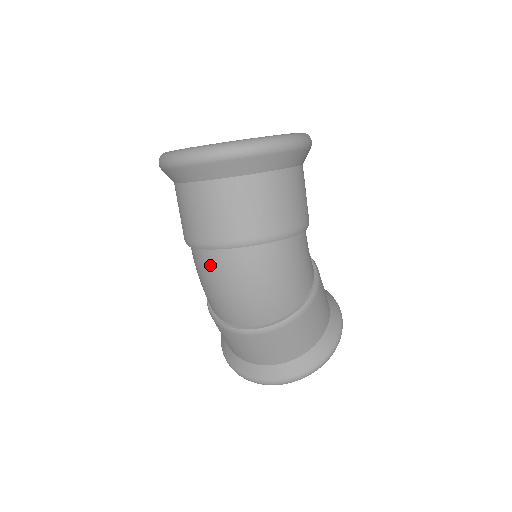
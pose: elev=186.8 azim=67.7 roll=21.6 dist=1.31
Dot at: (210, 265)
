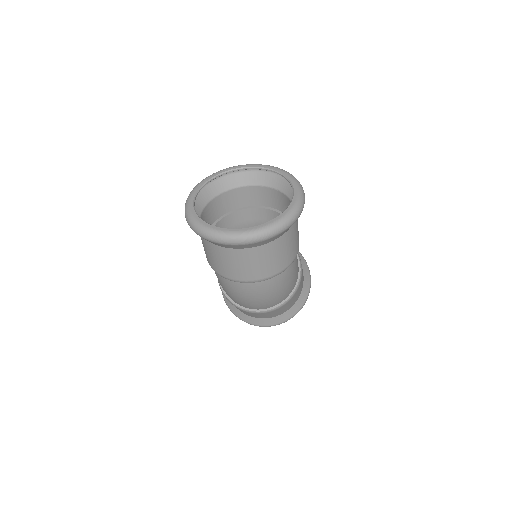
Dot at: (237, 288)
